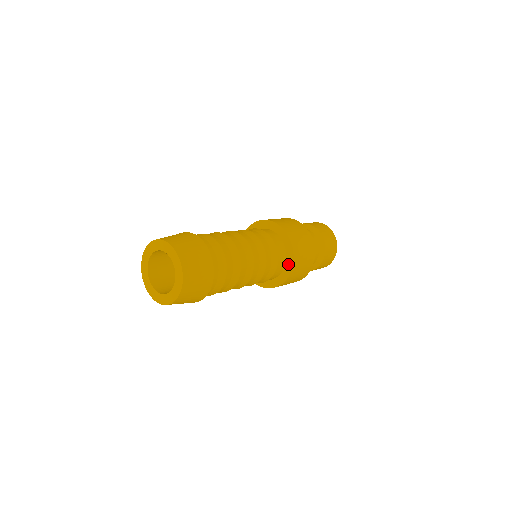
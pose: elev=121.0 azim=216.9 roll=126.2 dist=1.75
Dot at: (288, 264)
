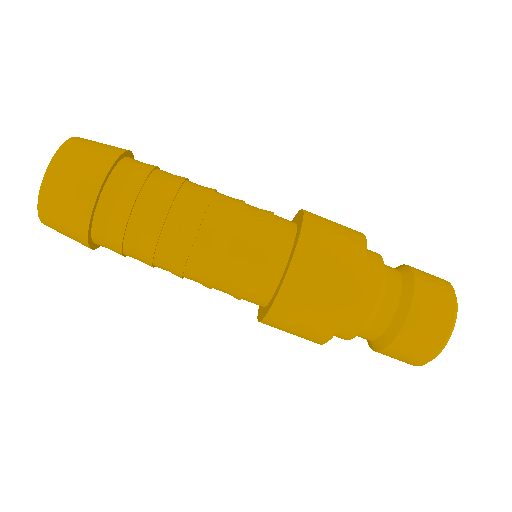
Dot at: (294, 246)
